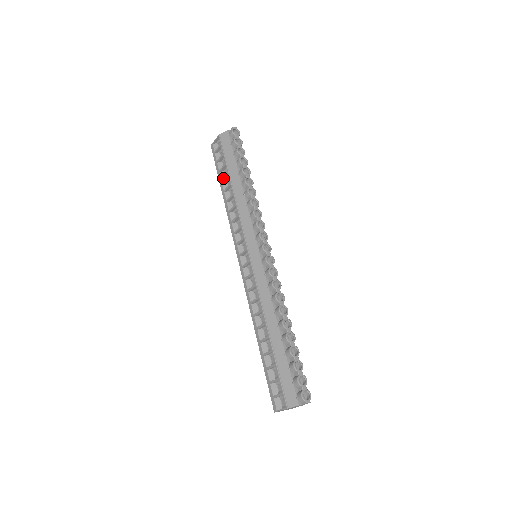
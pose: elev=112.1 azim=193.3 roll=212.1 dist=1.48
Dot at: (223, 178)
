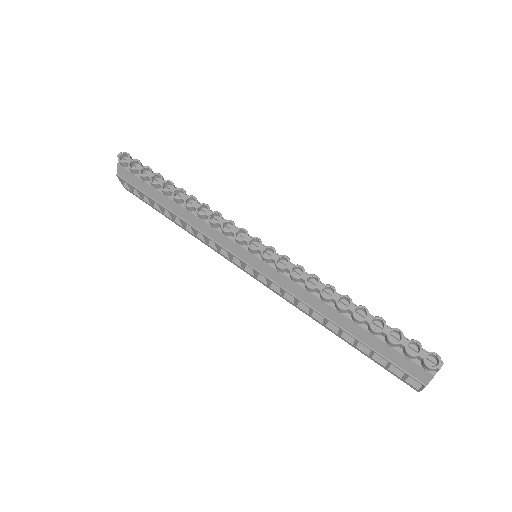
Dot at: (160, 210)
